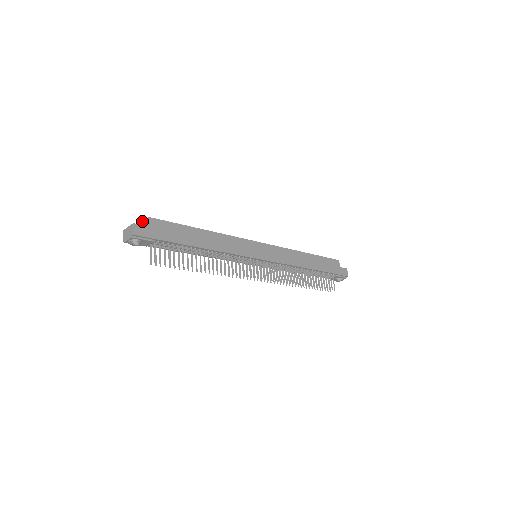
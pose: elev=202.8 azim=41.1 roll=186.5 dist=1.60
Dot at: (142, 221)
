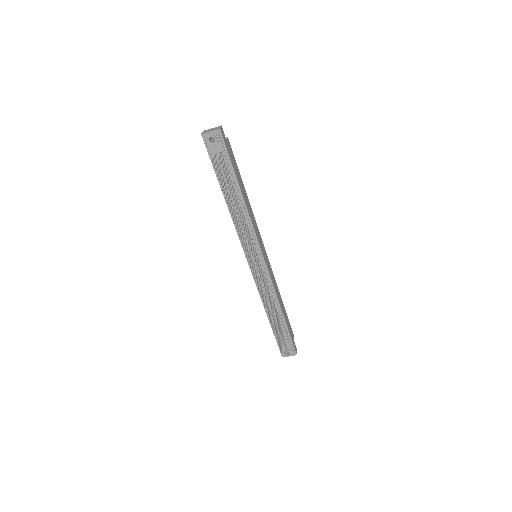
Dot at: occluded
